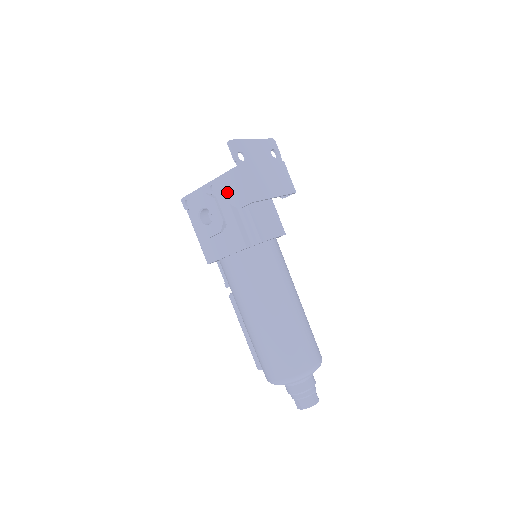
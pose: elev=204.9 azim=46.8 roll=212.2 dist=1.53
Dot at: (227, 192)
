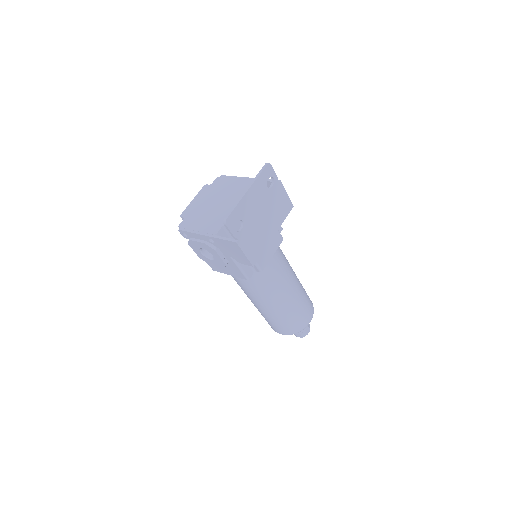
Dot at: (227, 250)
